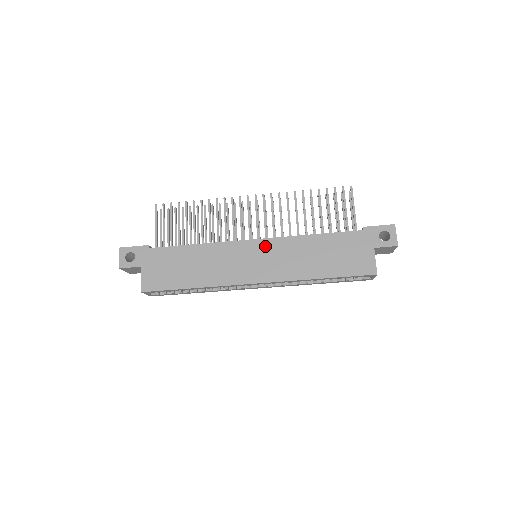
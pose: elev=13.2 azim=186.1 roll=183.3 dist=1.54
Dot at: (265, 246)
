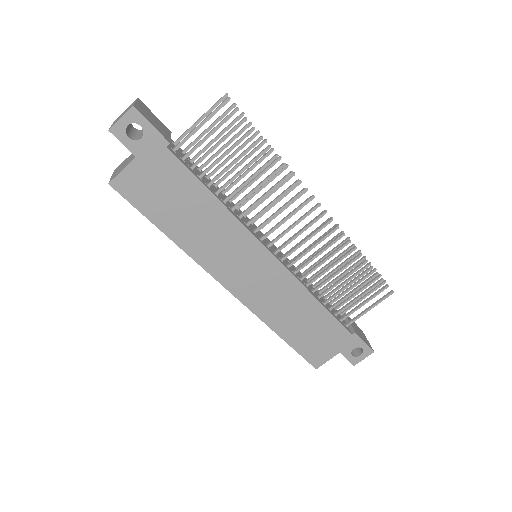
Dot at: (274, 270)
